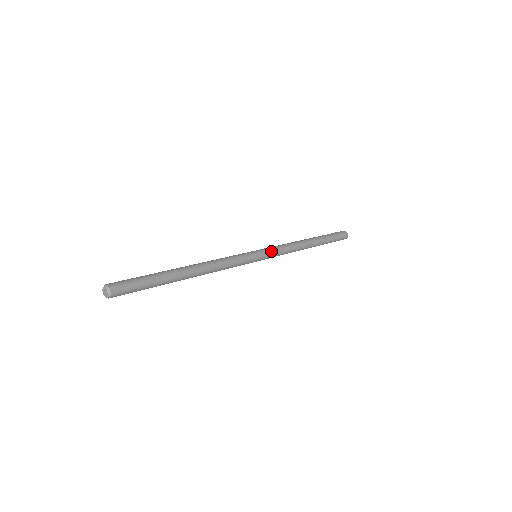
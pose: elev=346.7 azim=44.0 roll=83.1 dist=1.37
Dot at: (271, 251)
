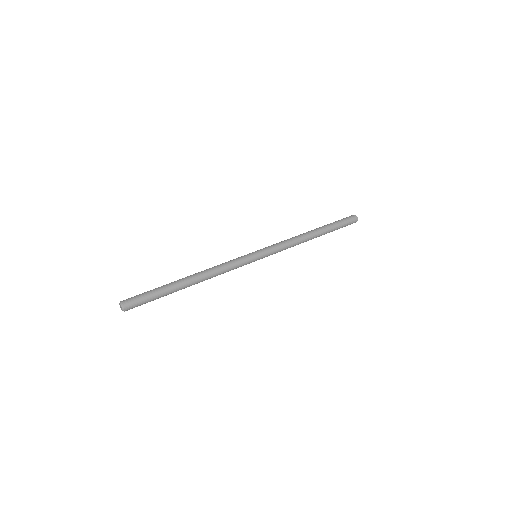
Dot at: (268, 248)
